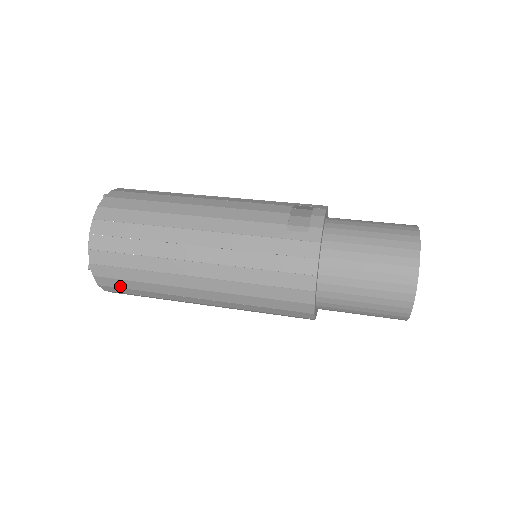
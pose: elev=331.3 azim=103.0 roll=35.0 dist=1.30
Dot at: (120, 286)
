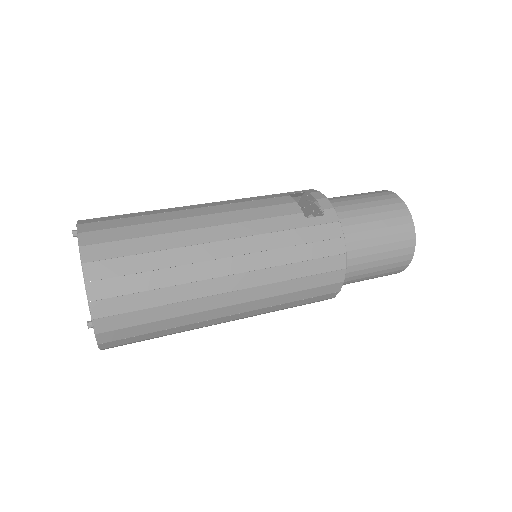
Dot at: (131, 335)
